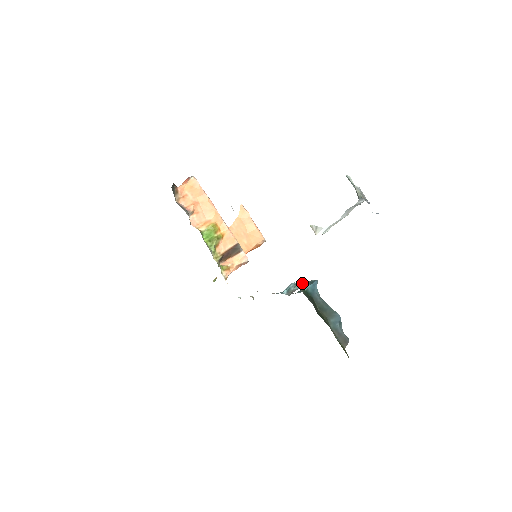
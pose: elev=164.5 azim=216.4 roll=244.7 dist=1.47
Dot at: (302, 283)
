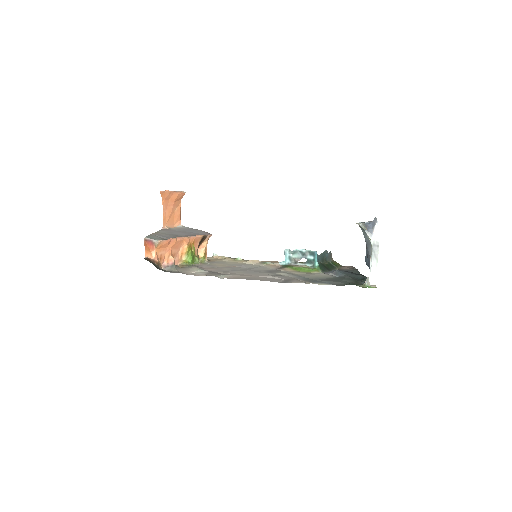
Dot at: (300, 253)
